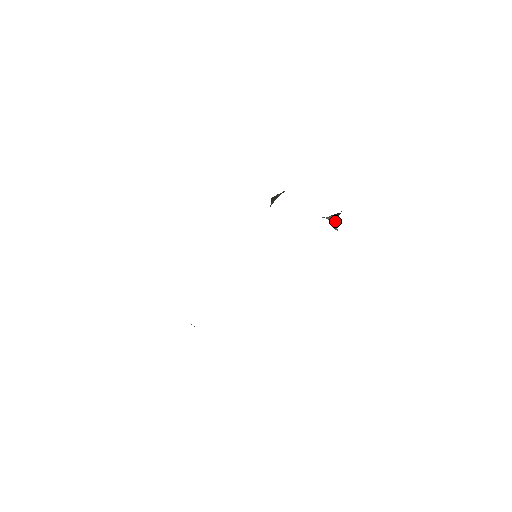
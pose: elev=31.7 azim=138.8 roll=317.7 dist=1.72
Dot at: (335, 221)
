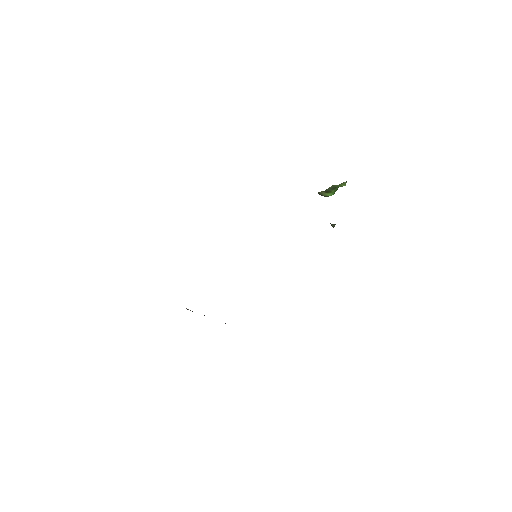
Dot at: occluded
